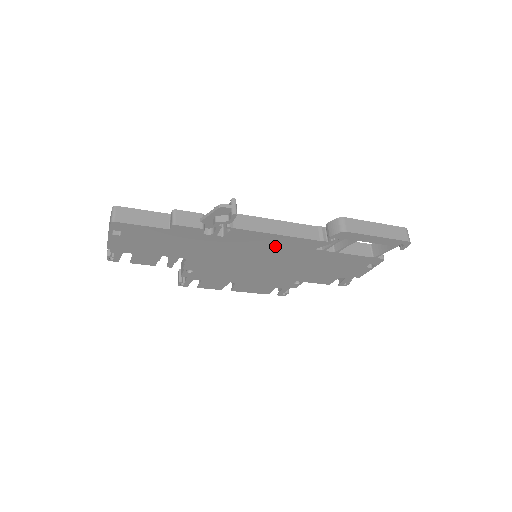
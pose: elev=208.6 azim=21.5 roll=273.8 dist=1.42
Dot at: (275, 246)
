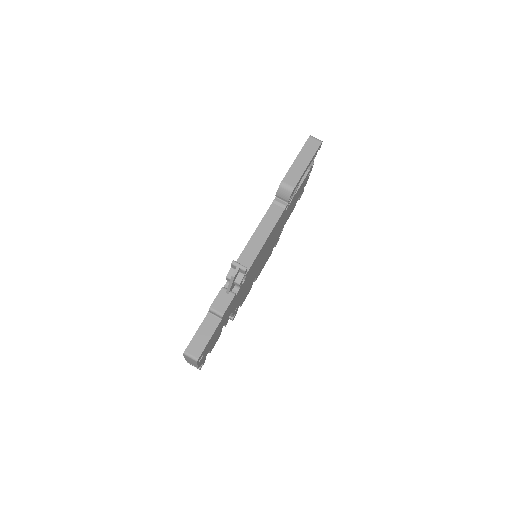
Dot at: (267, 243)
